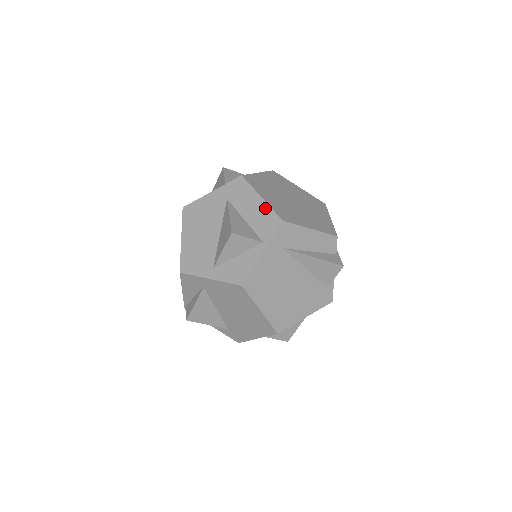
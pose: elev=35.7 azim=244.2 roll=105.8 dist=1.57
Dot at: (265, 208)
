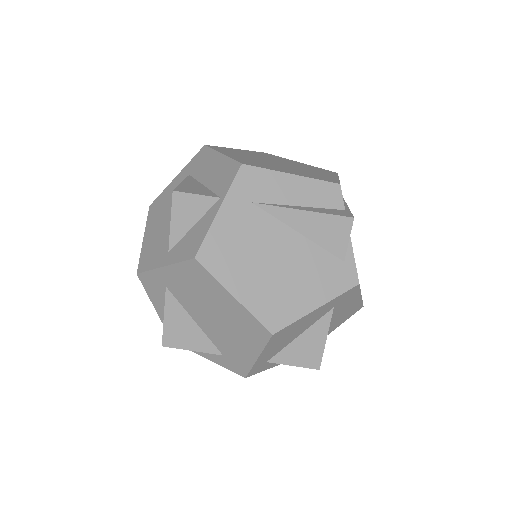
Dot at: (224, 162)
